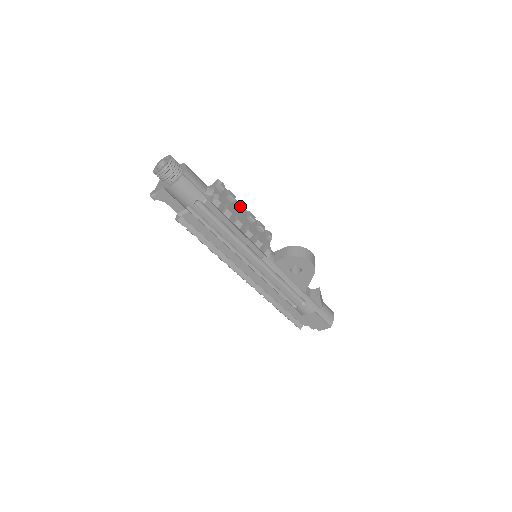
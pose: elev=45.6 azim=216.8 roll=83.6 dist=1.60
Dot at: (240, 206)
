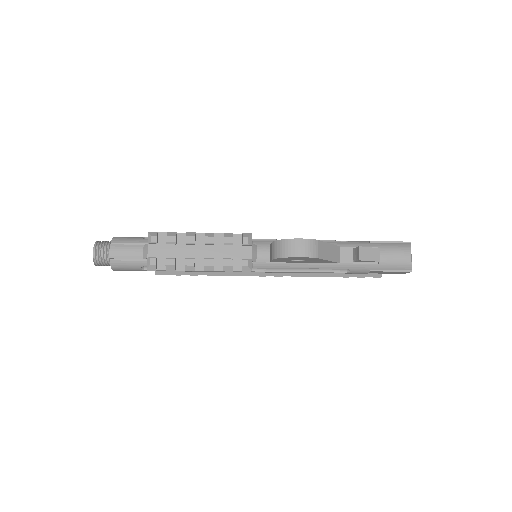
Dot at: (186, 243)
